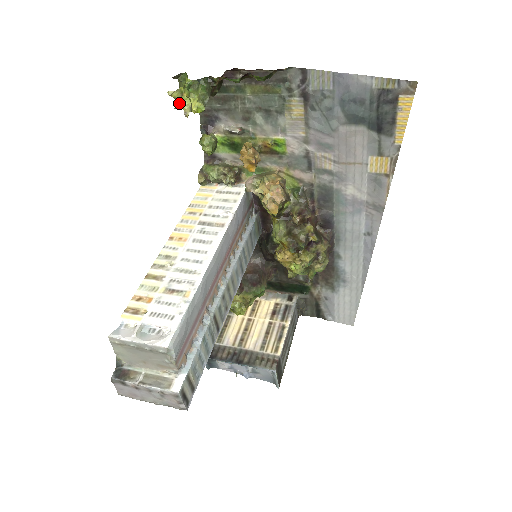
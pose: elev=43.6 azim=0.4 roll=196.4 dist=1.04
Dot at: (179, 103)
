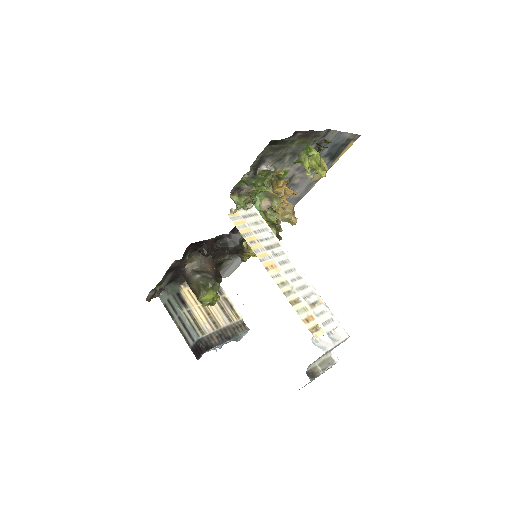
Dot at: occluded
